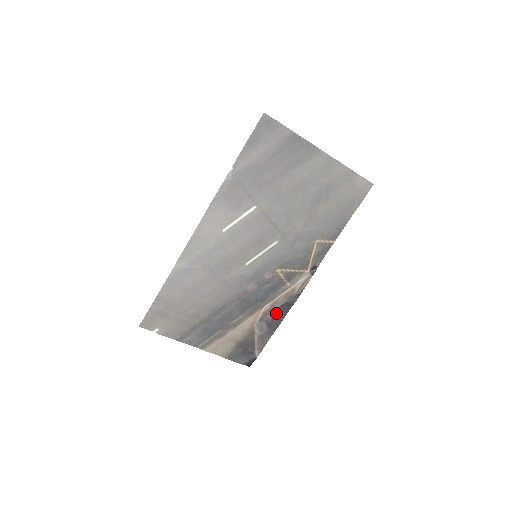
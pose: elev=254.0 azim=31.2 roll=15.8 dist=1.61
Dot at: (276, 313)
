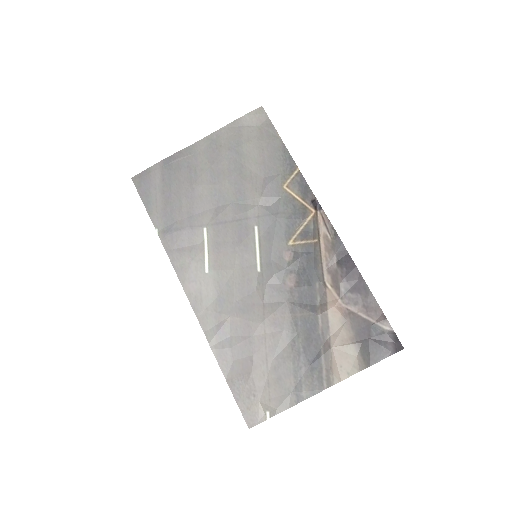
Dot at: (343, 273)
